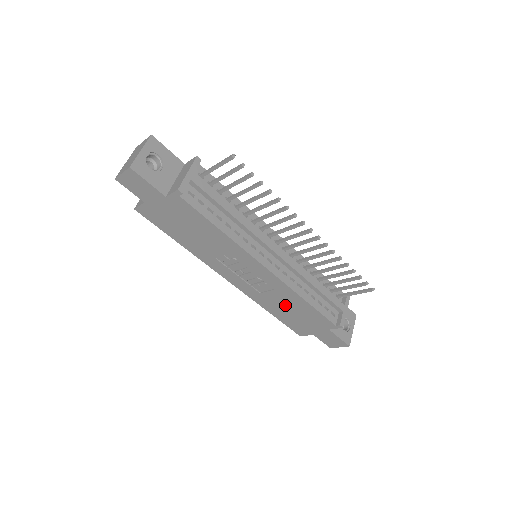
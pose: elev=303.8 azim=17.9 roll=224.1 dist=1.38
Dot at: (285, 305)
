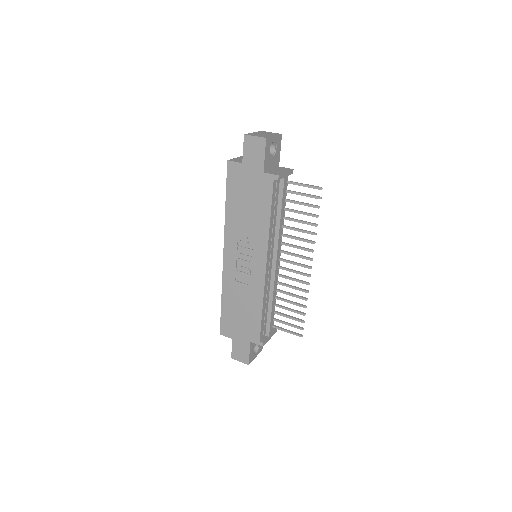
Dot at: (242, 302)
